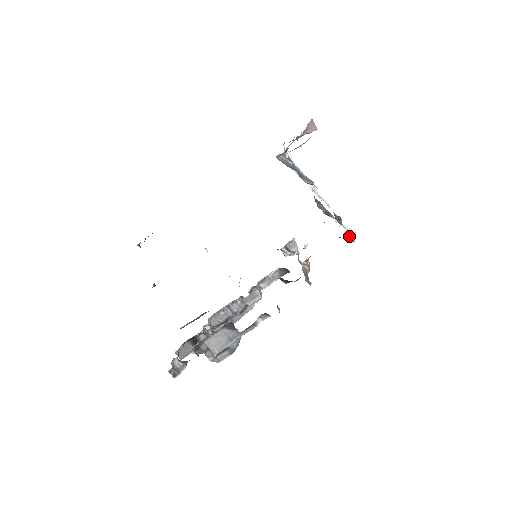
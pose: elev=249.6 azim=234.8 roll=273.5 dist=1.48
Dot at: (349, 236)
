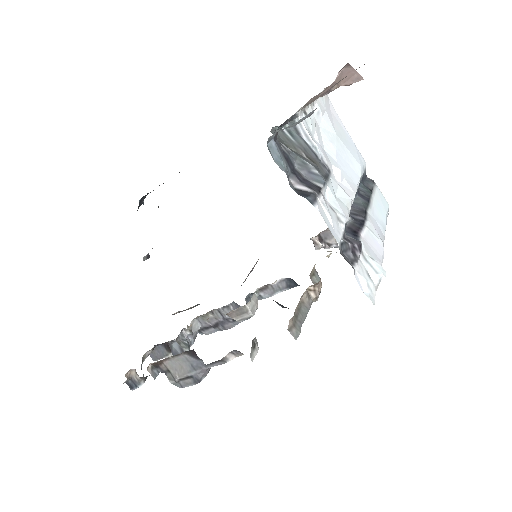
Dot at: (362, 284)
